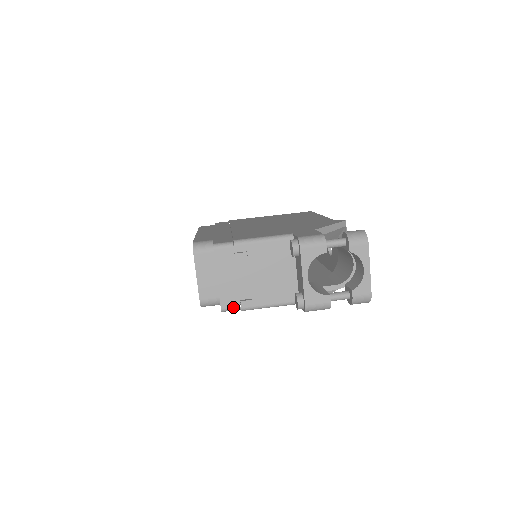
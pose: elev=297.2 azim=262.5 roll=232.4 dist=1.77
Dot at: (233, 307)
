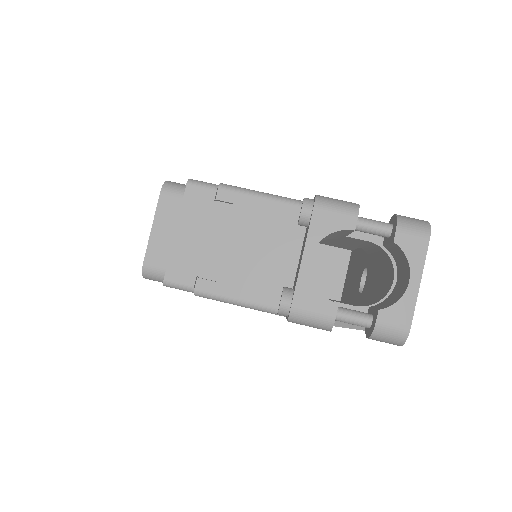
Dot at: (183, 283)
